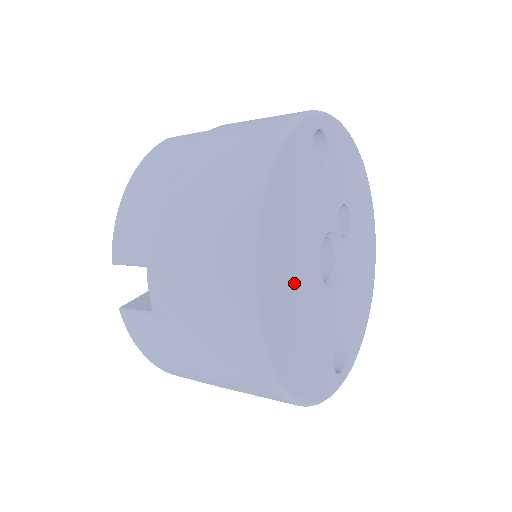
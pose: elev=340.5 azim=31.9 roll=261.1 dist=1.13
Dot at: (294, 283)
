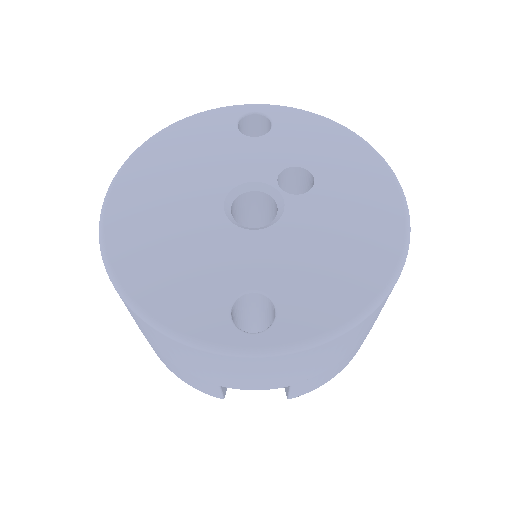
Dot at: (168, 203)
